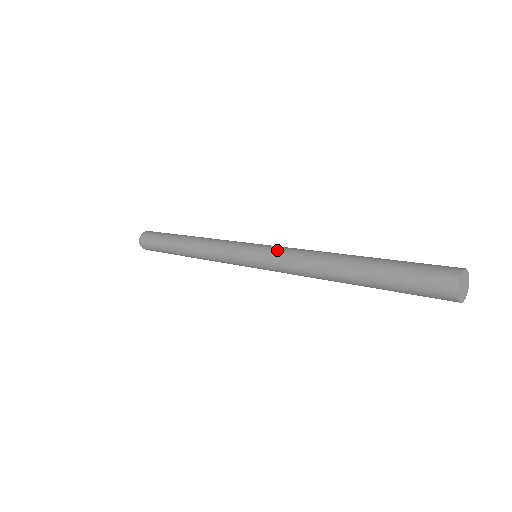
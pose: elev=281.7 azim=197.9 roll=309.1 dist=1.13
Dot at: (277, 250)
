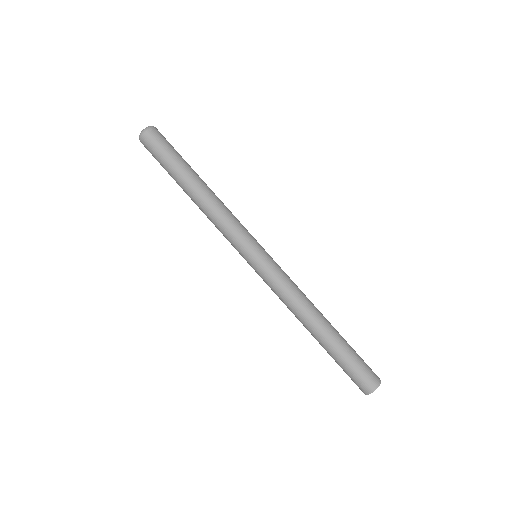
Dot at: (281, 273)
